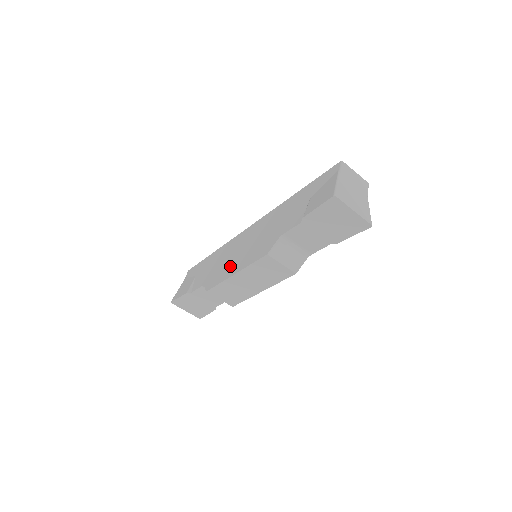
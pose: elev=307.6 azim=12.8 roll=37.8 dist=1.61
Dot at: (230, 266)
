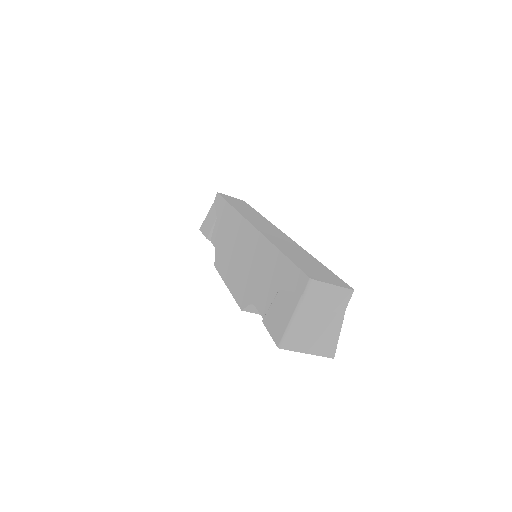
Dot at: (228, 264)
